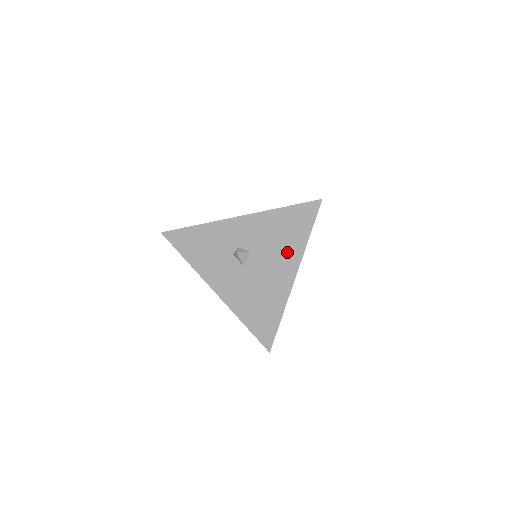
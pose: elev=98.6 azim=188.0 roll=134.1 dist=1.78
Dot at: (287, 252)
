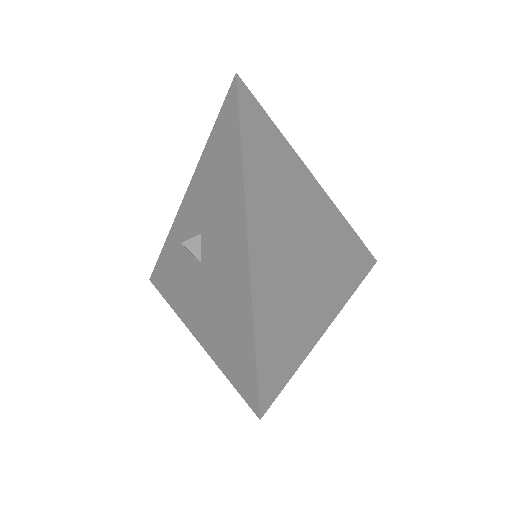
Dot at: (228, 194)
